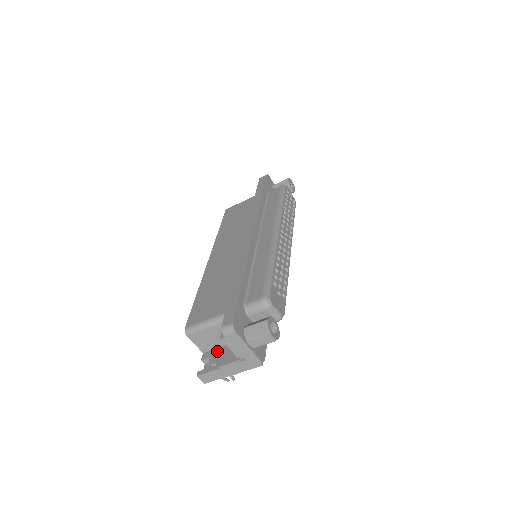
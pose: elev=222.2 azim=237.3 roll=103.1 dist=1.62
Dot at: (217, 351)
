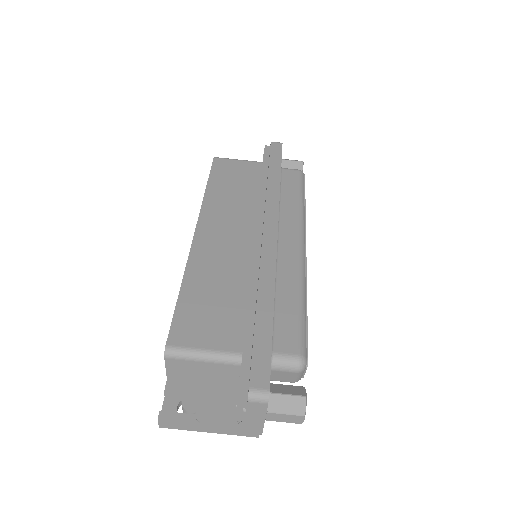
Dot at: (193, 388)
